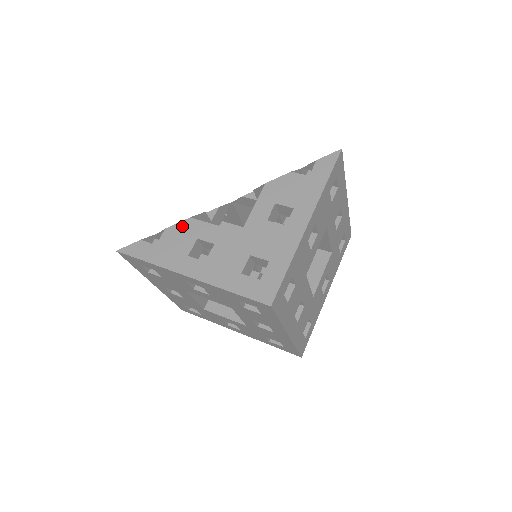
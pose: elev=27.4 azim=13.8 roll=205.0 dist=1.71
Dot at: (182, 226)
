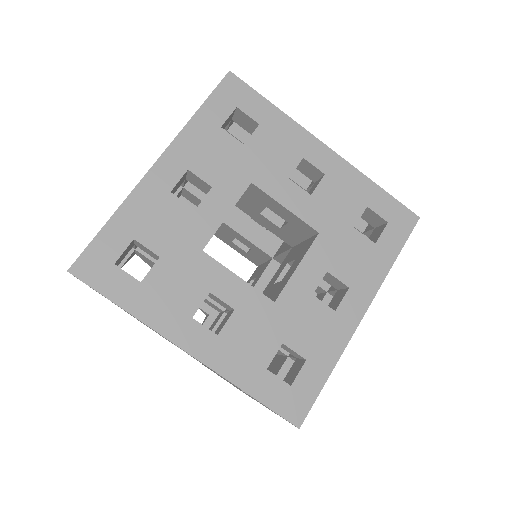
Dot at: occluded
